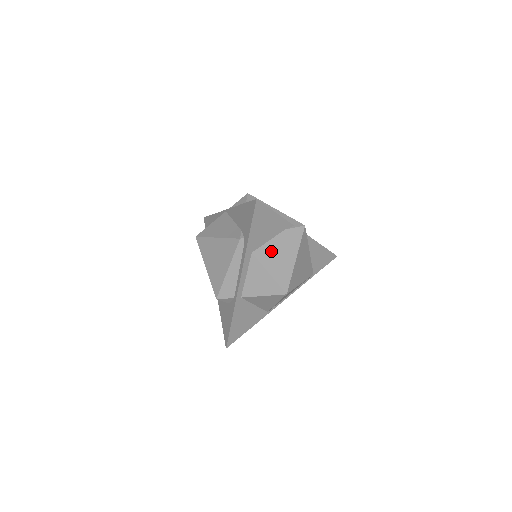
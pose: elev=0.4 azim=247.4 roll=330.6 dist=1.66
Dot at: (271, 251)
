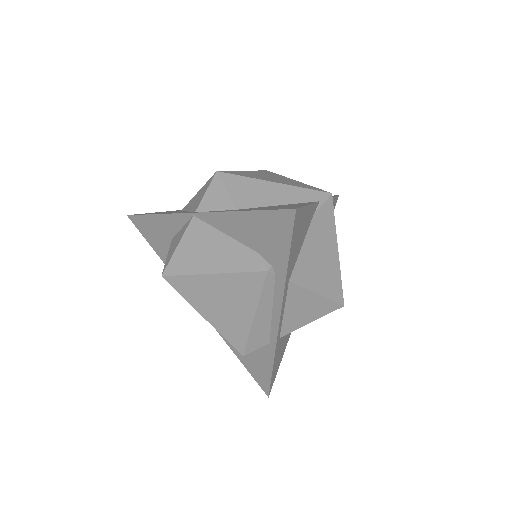
Dot at: (309, 260)
